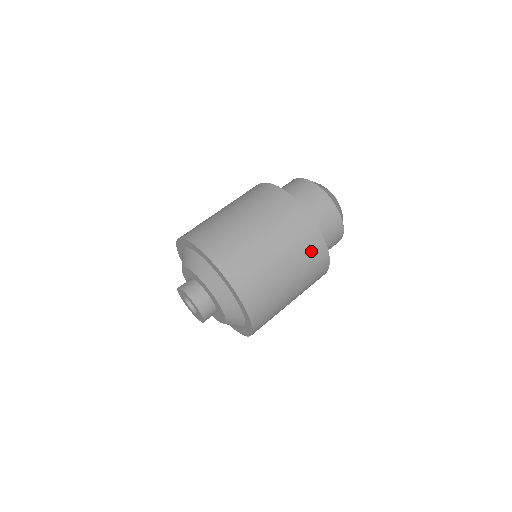
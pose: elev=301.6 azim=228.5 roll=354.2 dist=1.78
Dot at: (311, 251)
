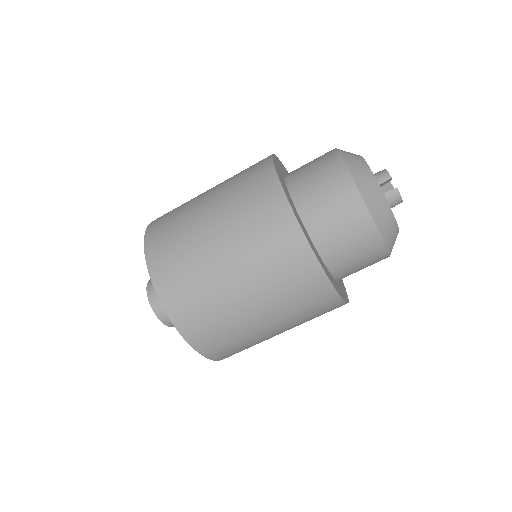
Dot at: (305, 296)
